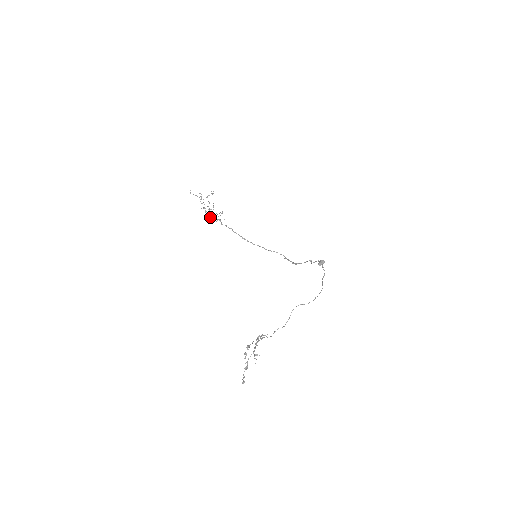
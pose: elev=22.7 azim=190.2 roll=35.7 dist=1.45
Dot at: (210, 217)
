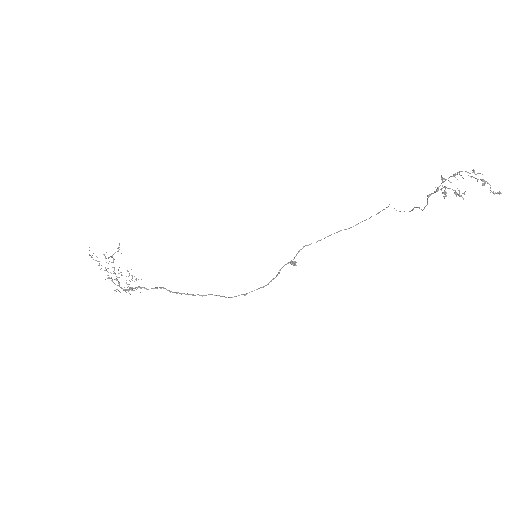
Dot at: (124, 287)
